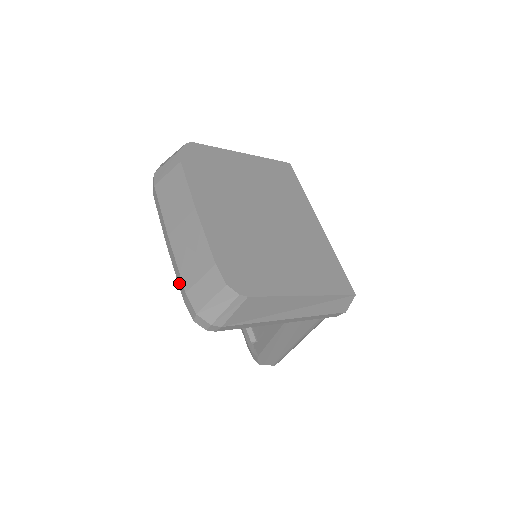
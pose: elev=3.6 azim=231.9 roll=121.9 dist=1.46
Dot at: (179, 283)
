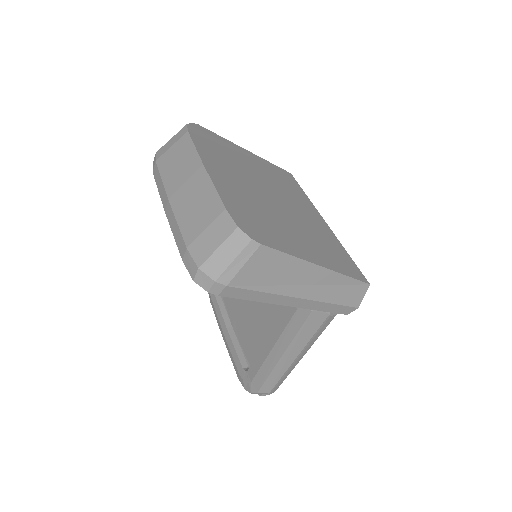
Dot at: (178, 244)
